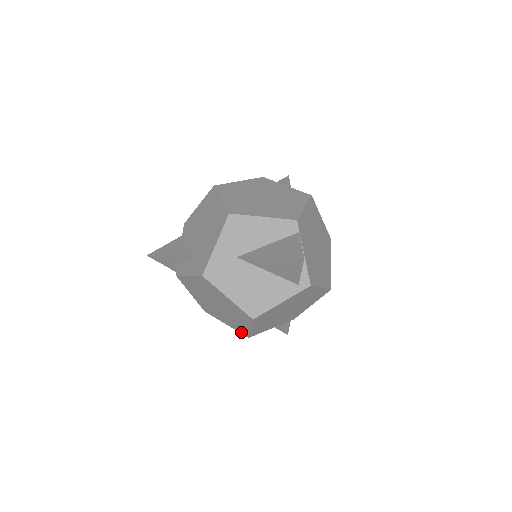
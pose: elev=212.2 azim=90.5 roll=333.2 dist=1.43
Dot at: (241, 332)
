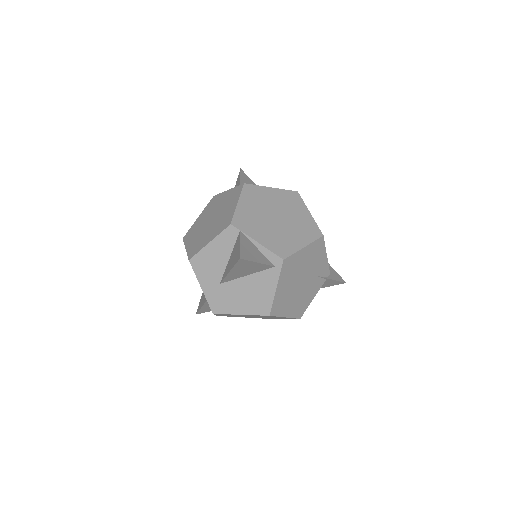
Dot at: occluded
